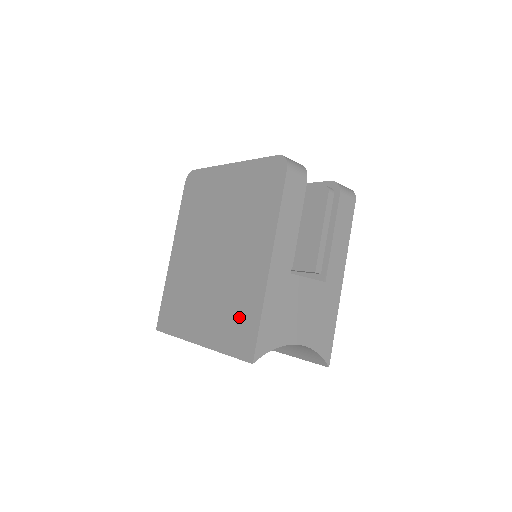
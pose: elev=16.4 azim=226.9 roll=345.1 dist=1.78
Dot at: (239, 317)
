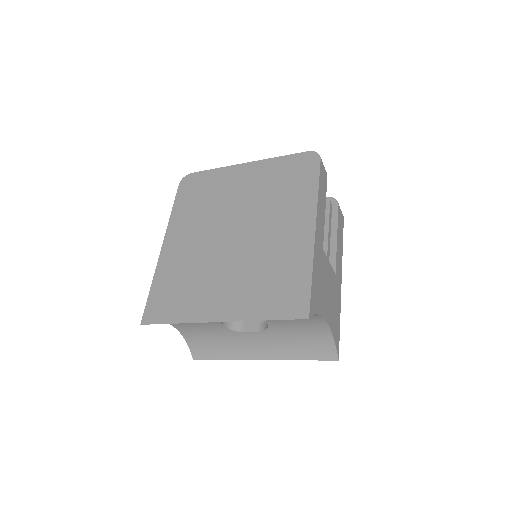
Dot at: (281, 282)
